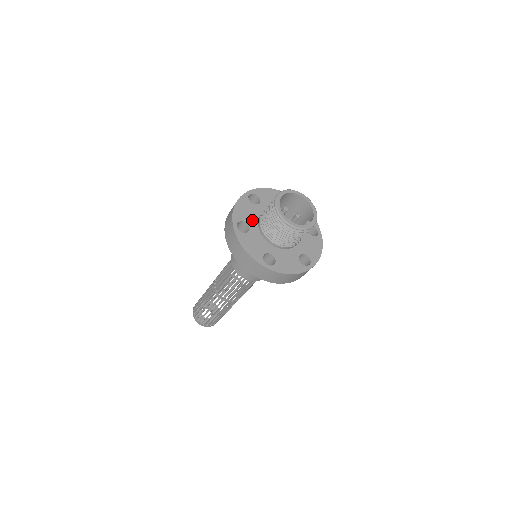
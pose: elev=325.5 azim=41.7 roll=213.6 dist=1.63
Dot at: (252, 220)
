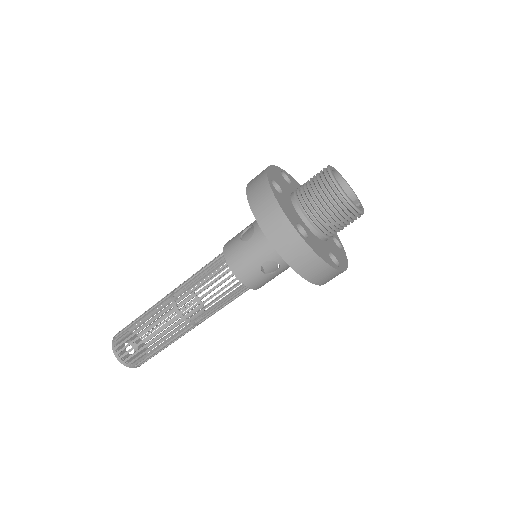
Dot at: (297, 217)
